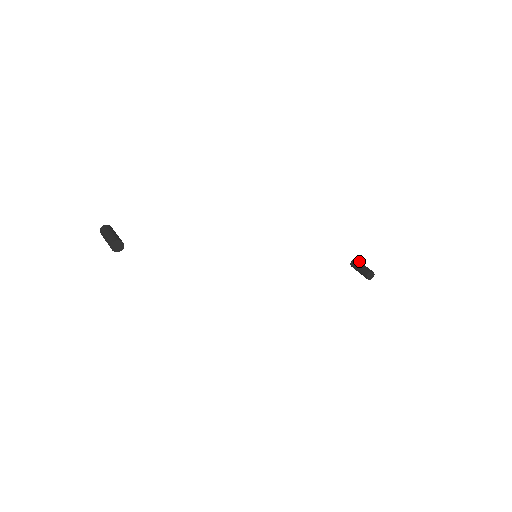
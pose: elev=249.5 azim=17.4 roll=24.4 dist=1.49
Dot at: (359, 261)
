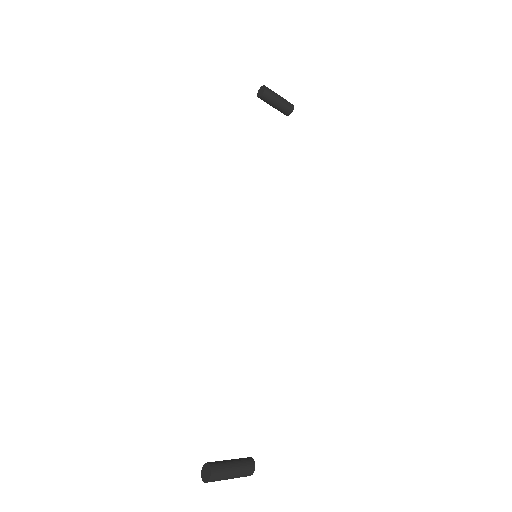
Dot at: (271, 91)
